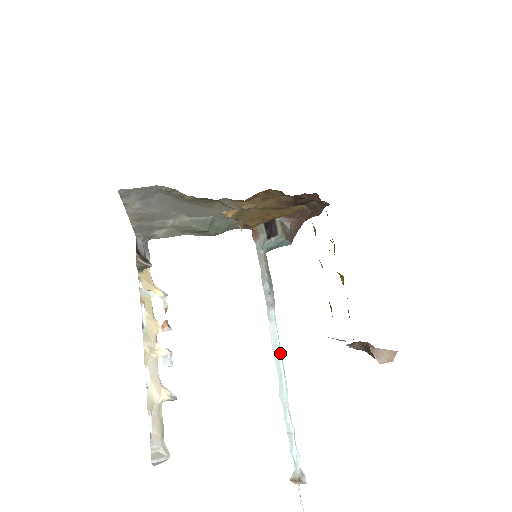
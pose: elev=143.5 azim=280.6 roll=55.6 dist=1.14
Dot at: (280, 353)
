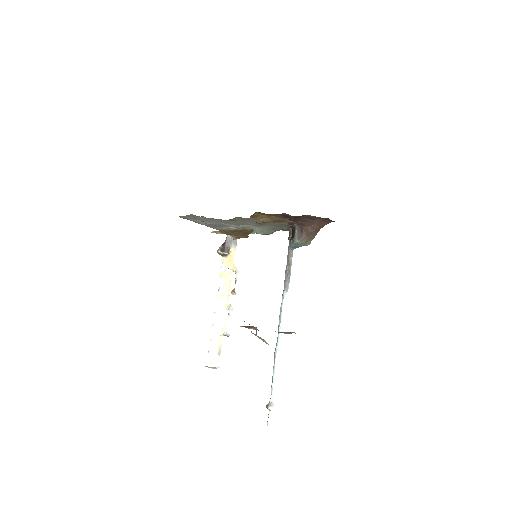
Dot at: (281, 324)
